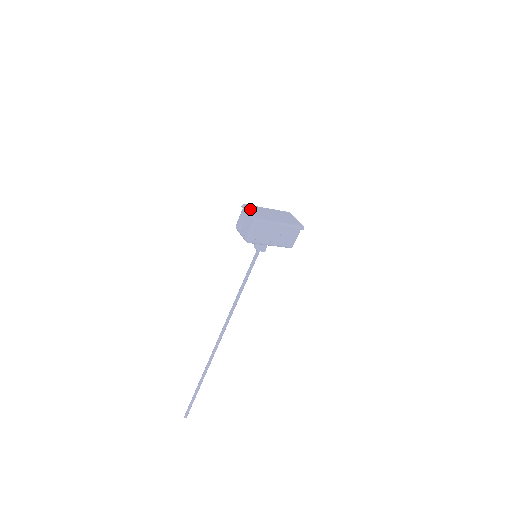
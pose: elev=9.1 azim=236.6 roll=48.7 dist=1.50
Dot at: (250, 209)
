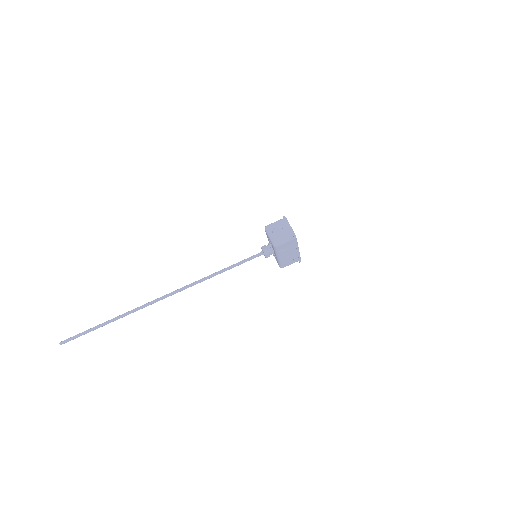
Dot at: occluded
